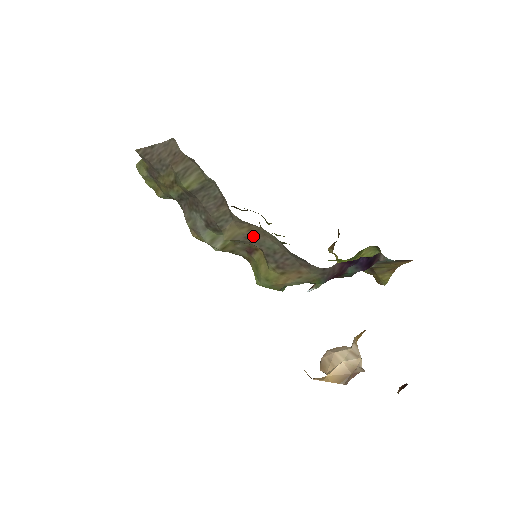
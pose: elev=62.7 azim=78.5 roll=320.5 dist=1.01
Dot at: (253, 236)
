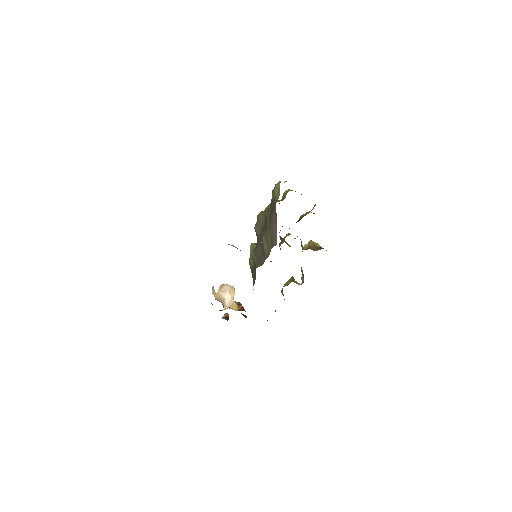
Dot at: occluded
